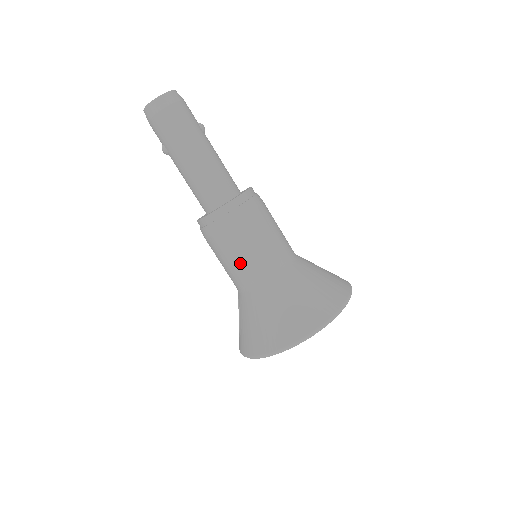
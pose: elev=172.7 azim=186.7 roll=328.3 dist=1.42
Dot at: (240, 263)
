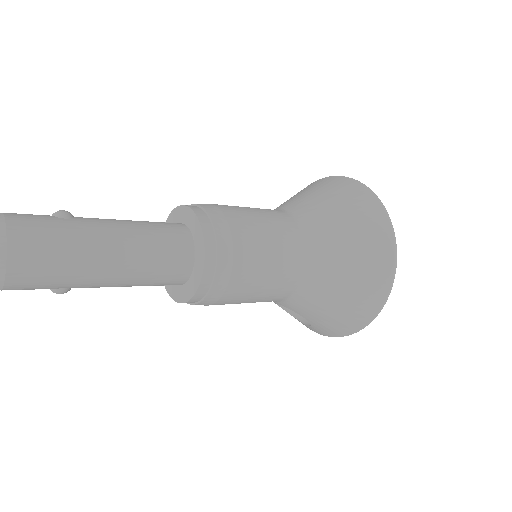
Dot at: (271, 286)
